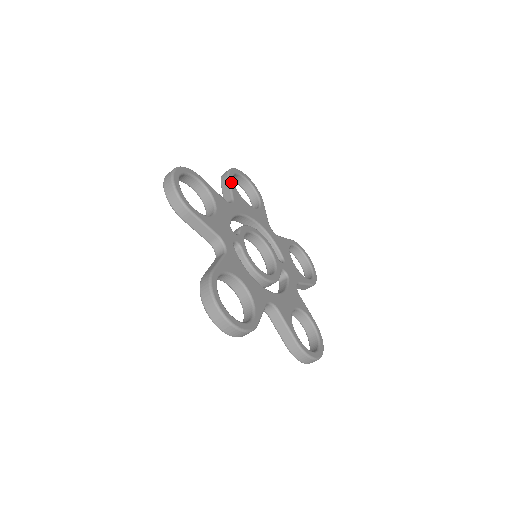
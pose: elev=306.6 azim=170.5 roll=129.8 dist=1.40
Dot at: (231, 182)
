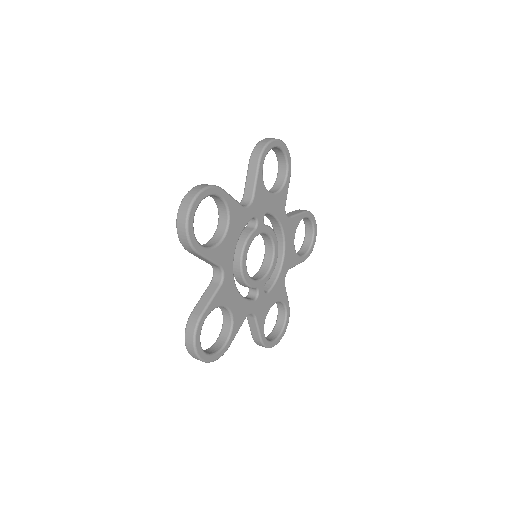
Dot at: (303, 214)
